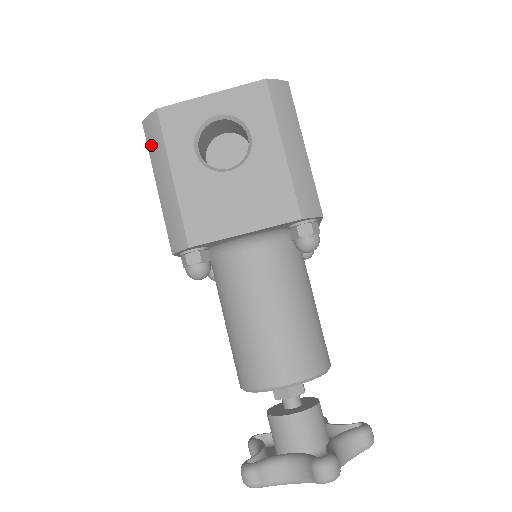
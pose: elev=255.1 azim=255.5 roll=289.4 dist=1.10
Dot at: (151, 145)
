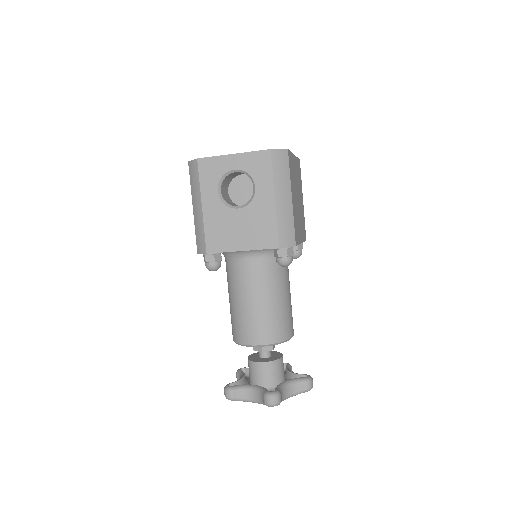
Dot at: (192, 180)
